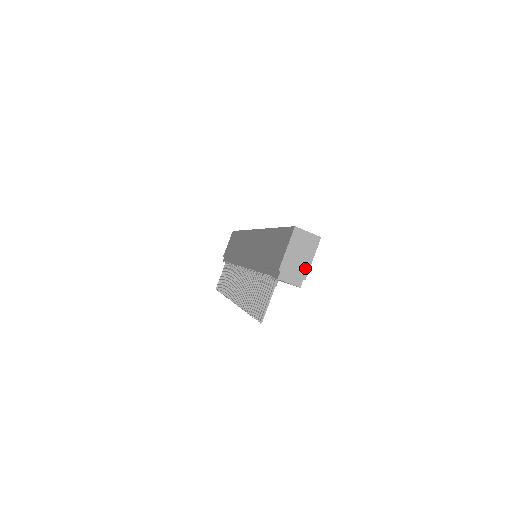
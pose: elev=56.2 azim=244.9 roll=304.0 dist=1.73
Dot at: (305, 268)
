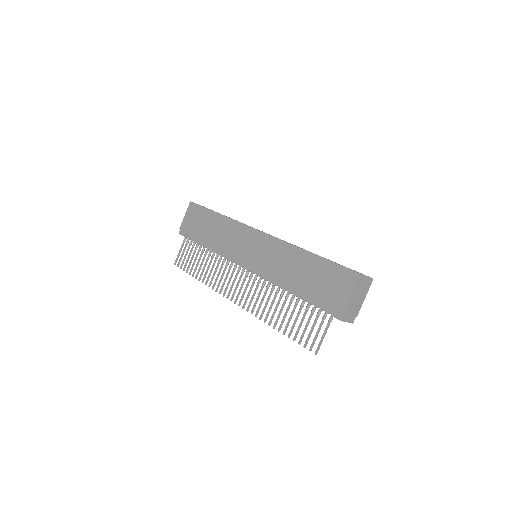
Dot at: (359, 307)
